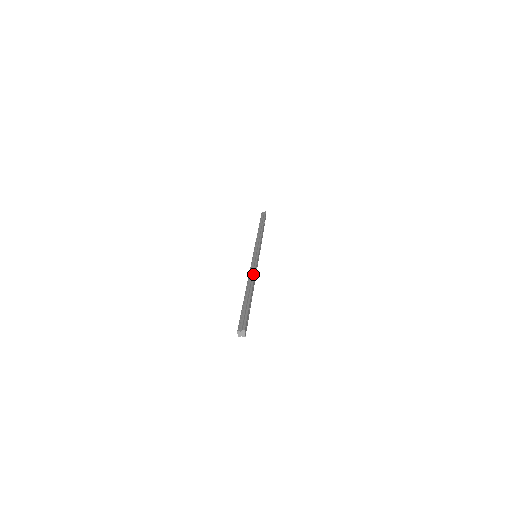
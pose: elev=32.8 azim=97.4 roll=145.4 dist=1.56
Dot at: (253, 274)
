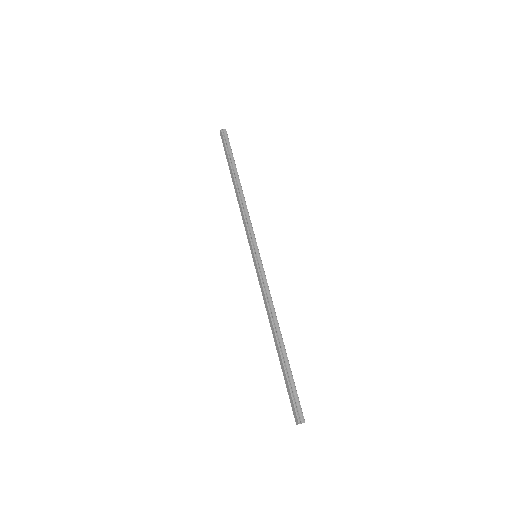
Dot at: (273, 307)
